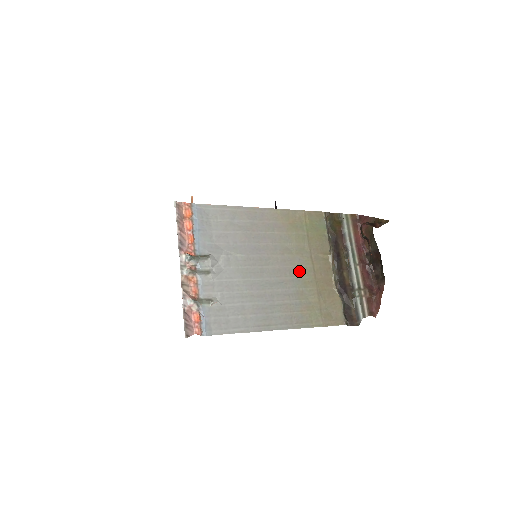
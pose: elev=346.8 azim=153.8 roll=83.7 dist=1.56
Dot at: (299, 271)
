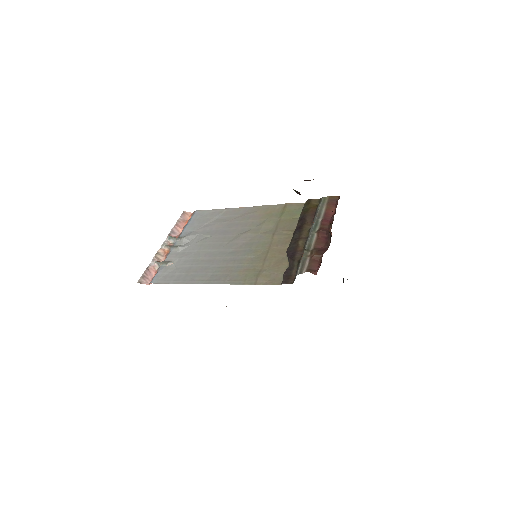
Dot at: (255, 244)
